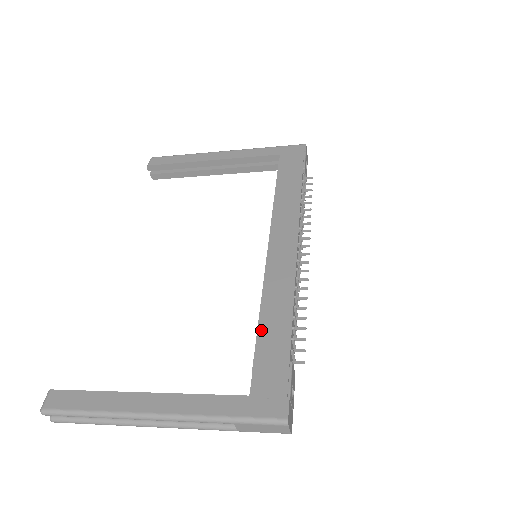
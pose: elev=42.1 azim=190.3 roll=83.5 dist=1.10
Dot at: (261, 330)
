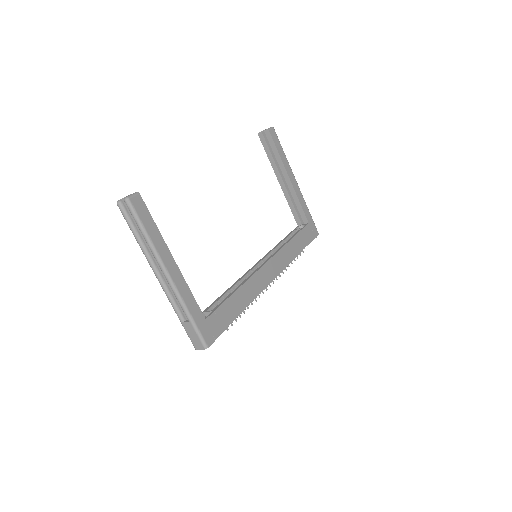
Dot at: (232, 297)
